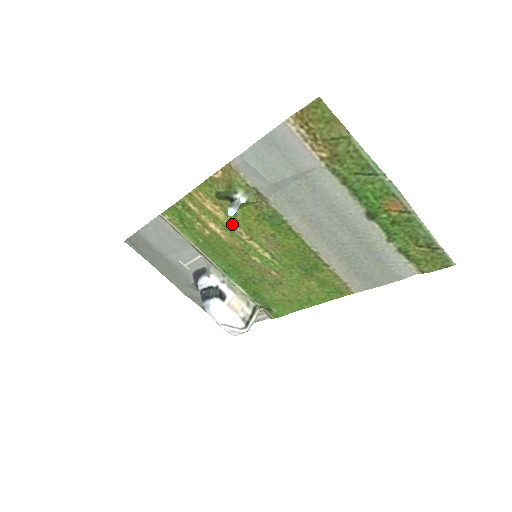
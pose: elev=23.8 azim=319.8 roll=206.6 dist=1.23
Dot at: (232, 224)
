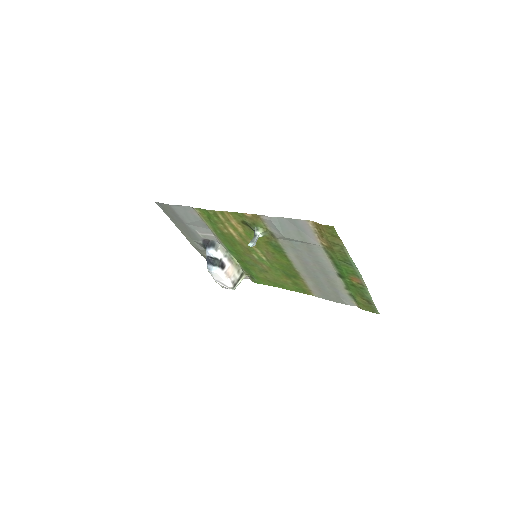
Dot at: (246, 236)
